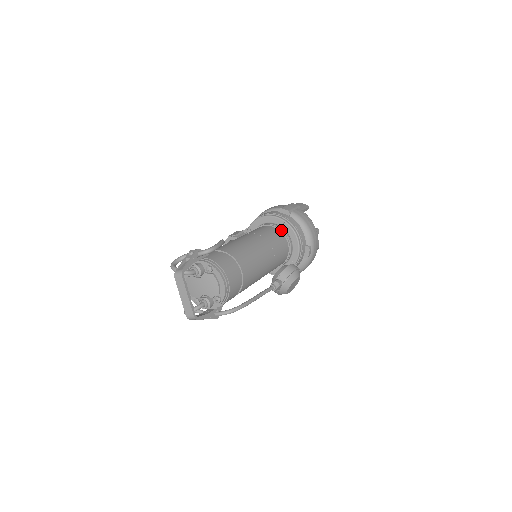
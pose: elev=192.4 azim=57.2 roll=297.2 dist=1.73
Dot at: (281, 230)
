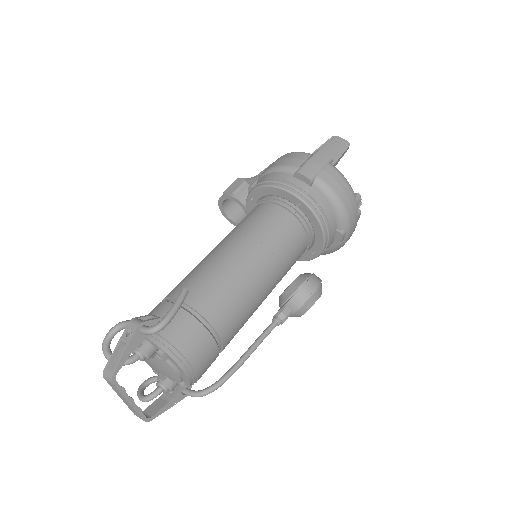
Dot at: (296, 214)
